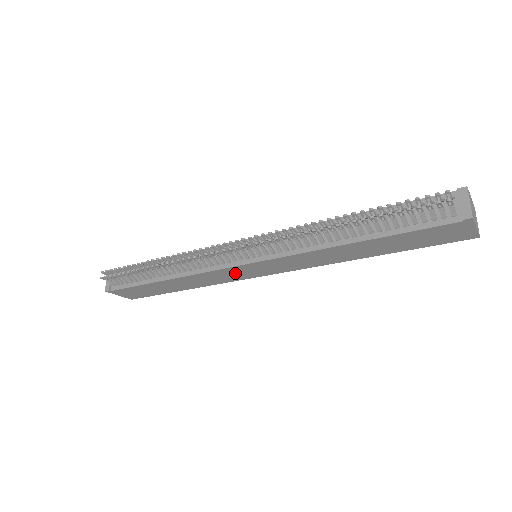
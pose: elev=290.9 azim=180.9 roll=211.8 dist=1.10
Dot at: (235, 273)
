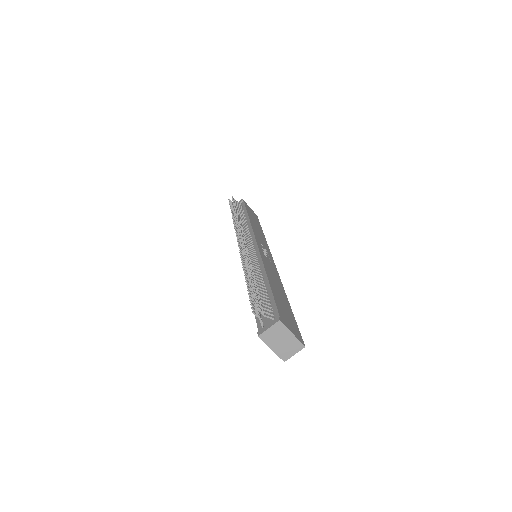
Dot at: occluded
